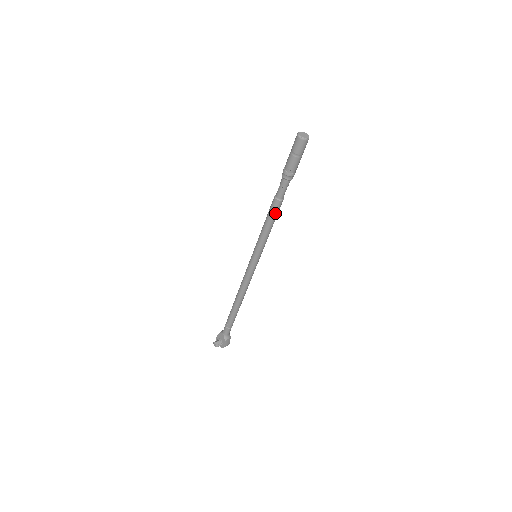
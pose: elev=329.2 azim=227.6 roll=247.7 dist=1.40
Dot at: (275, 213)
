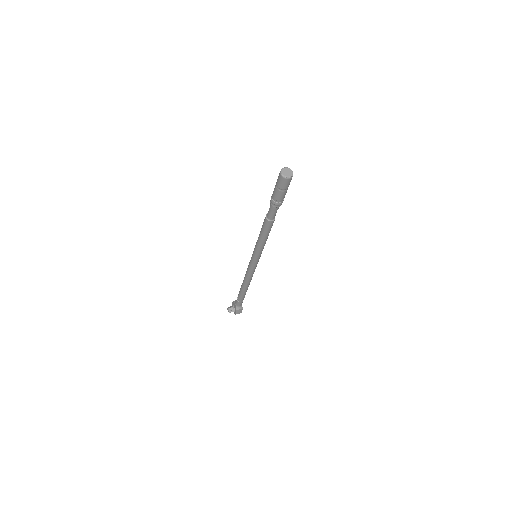
Dot at: (266, 229)
